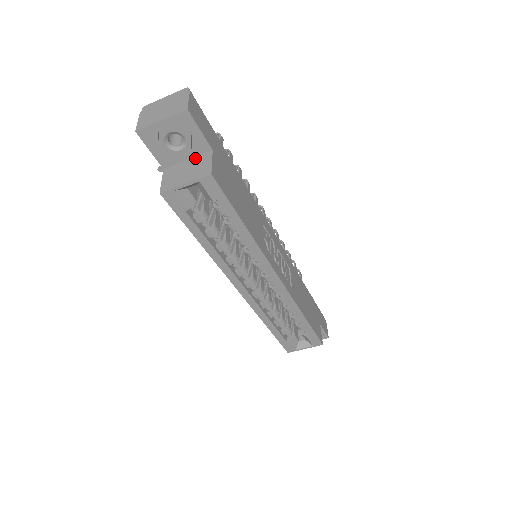
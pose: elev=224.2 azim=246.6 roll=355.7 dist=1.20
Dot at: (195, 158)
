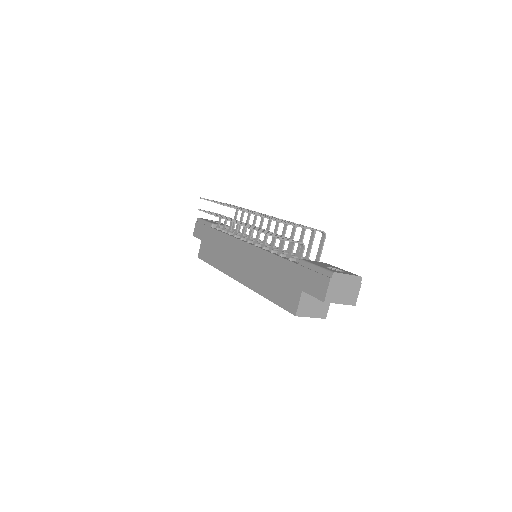
Dot at: occluded
